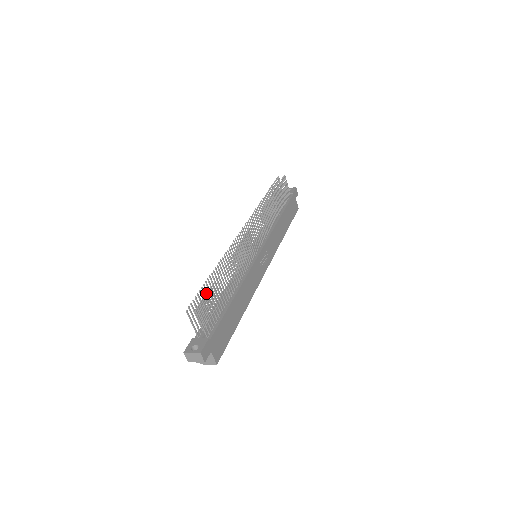
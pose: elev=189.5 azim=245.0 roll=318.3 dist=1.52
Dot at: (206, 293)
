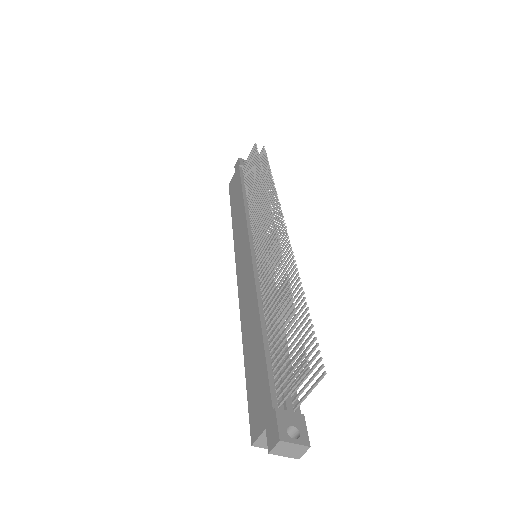
Dot at: occluded
